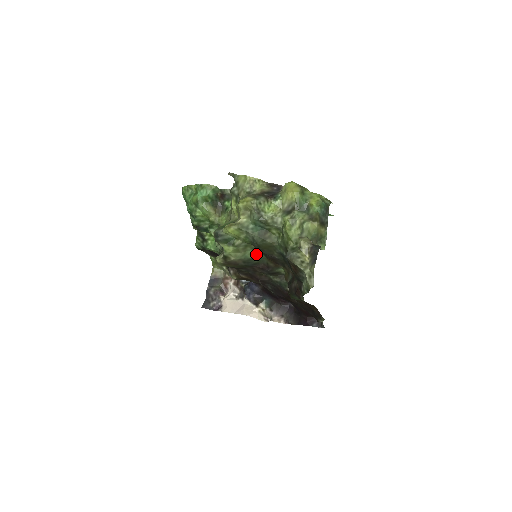
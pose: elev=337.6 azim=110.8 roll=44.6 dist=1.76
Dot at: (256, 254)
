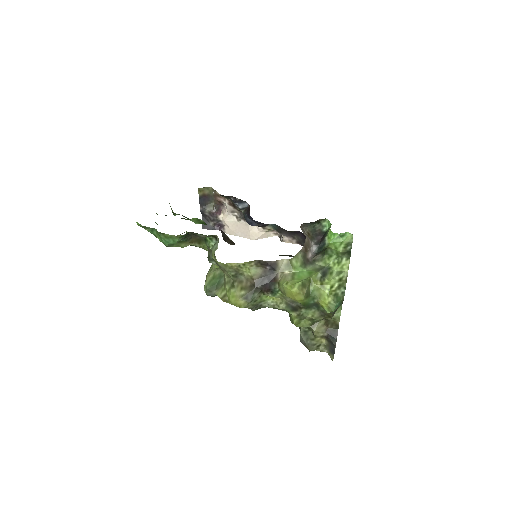
Dot at: occluded
